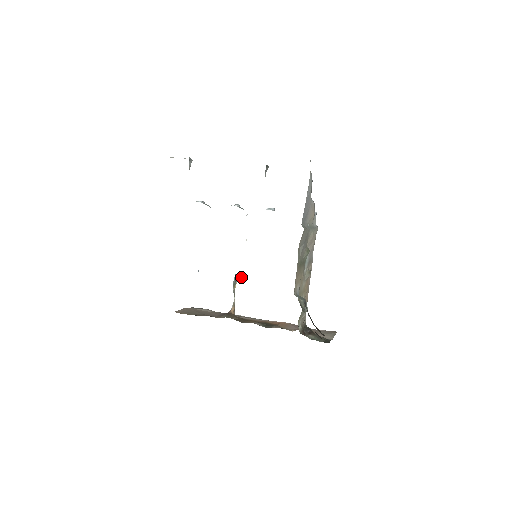
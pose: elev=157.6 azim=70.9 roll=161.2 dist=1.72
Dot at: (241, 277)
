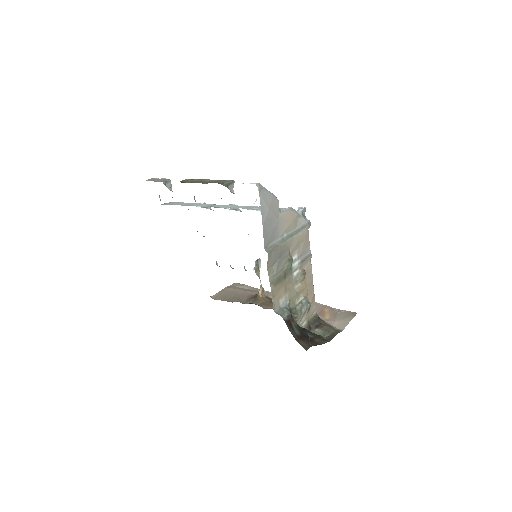
Dot at: (253, 270)
